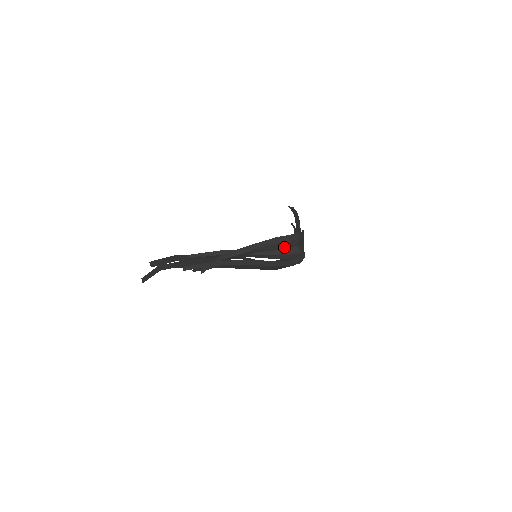
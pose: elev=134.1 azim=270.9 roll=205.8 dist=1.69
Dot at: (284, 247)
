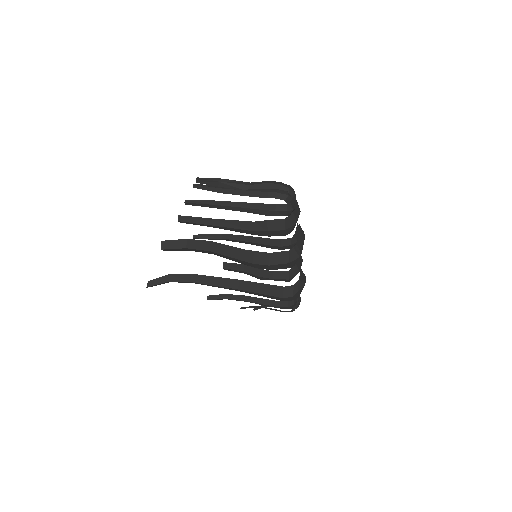
Dot at: (274, 189)
